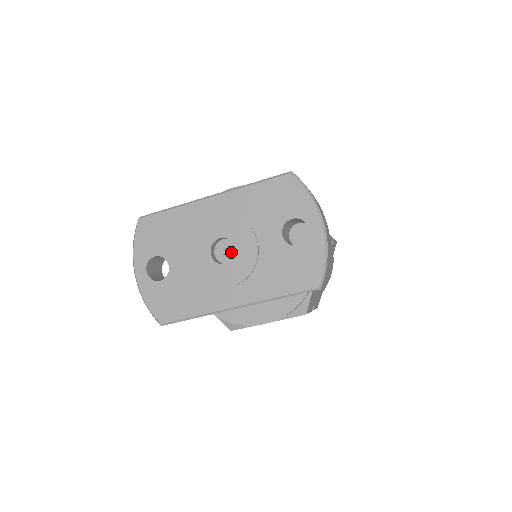
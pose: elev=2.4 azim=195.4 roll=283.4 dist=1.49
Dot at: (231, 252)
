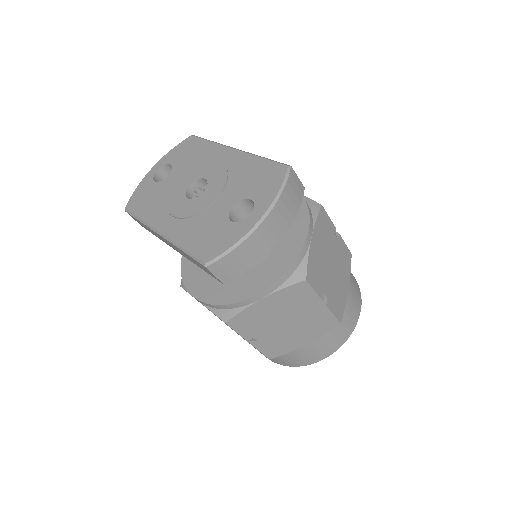
Dot at: occluded
